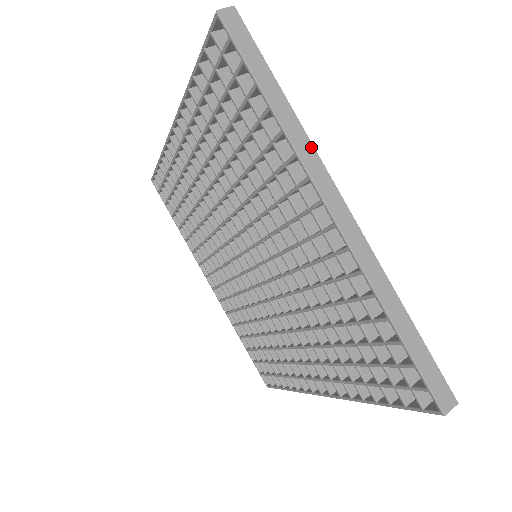
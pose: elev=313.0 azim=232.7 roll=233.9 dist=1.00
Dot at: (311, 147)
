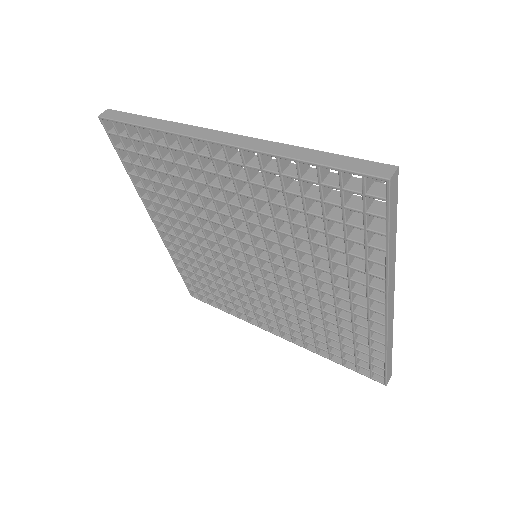
Dot at: (394, 270)
